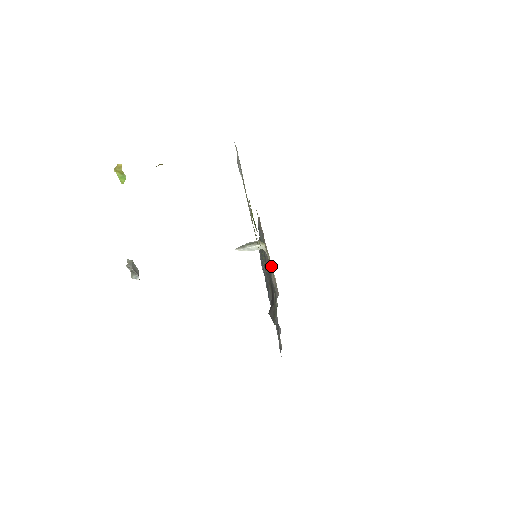
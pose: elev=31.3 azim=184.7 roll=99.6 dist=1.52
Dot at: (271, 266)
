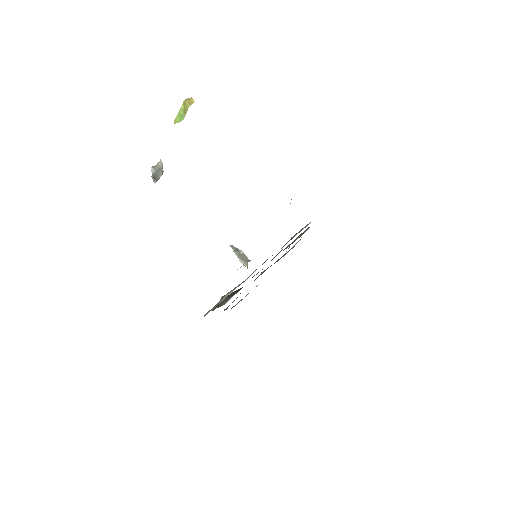
Dot at: occluded
